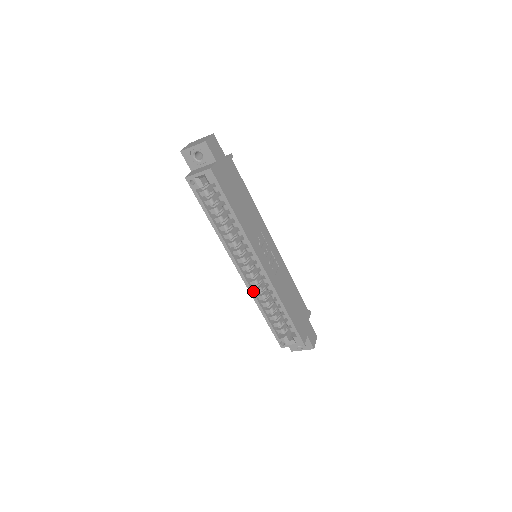
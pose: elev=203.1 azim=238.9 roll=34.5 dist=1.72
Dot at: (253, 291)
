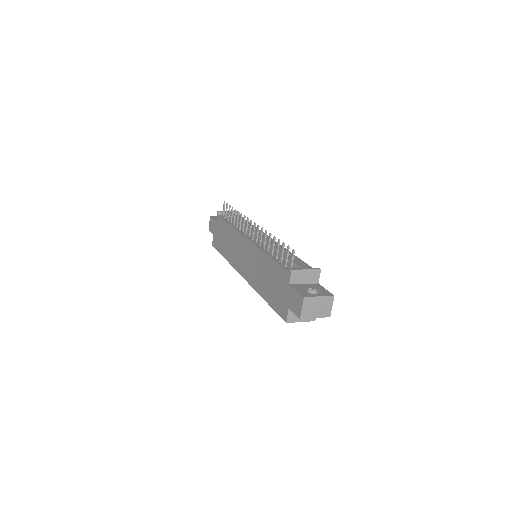
Dot at: occluded
